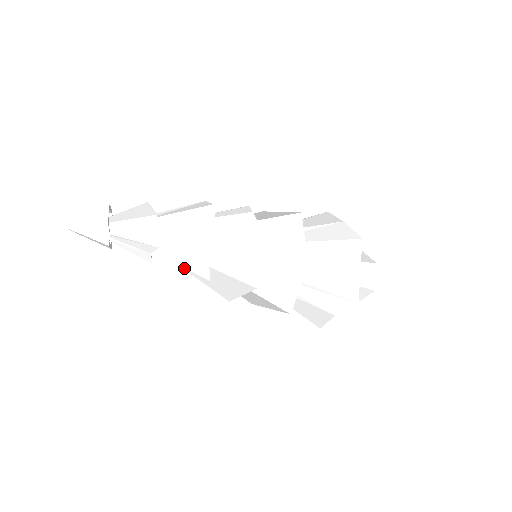
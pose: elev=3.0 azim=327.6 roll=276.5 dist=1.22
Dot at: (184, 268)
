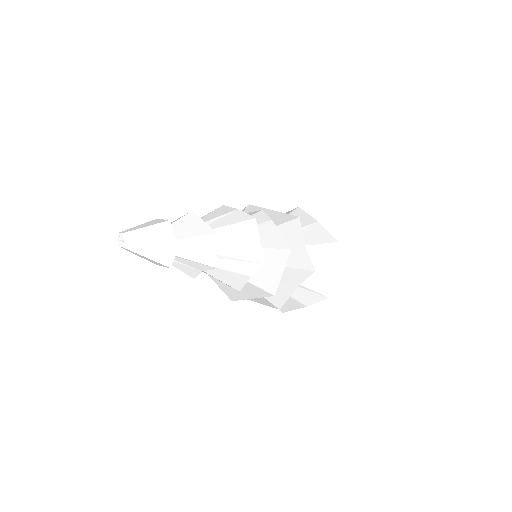
Dot at: (212, 277)
